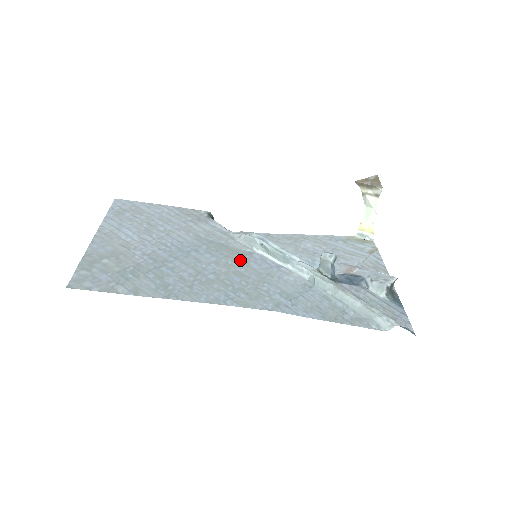
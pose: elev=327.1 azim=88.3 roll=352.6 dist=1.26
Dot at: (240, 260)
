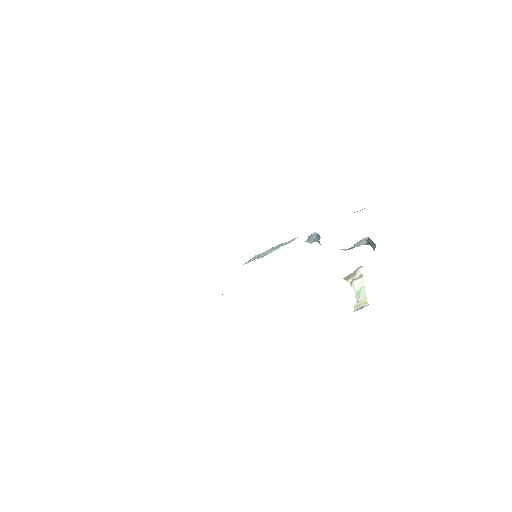
Dot at: occluded
